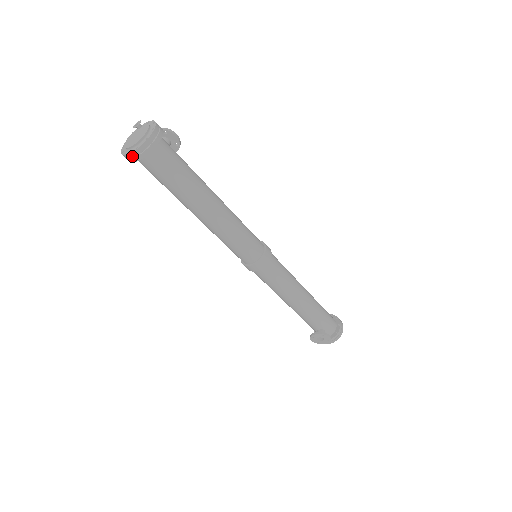
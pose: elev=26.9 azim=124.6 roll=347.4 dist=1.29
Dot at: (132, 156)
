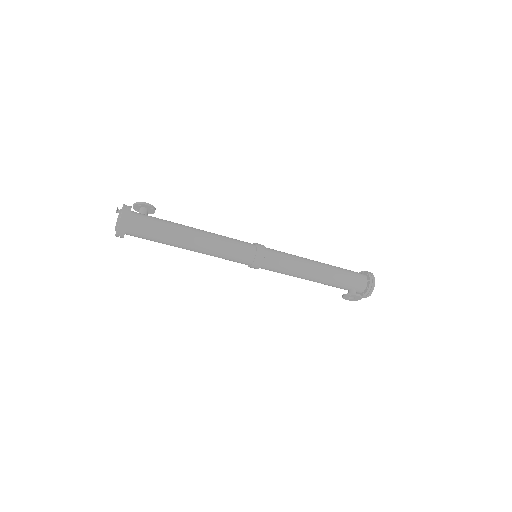
Dot at: (118, 236)
